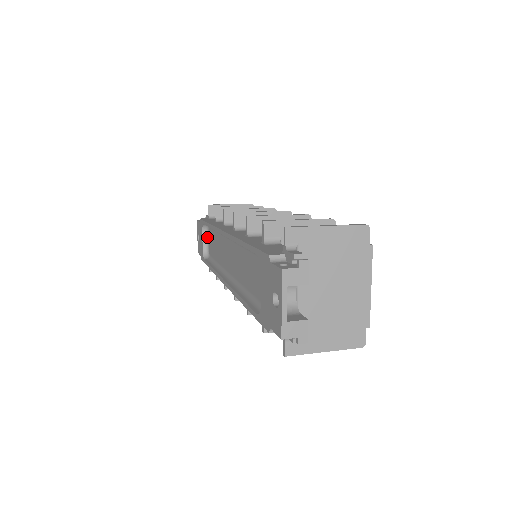
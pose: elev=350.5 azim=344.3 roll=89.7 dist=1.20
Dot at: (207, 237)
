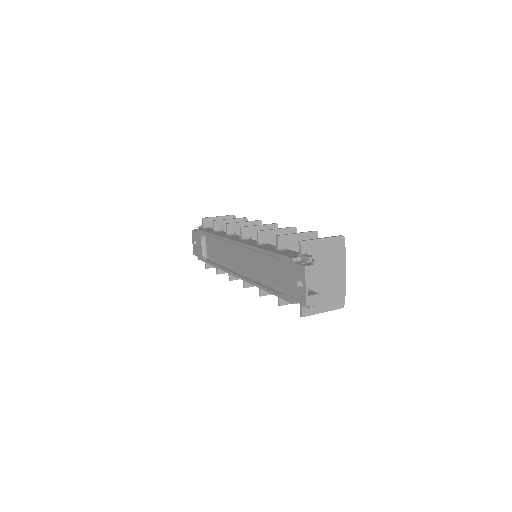
Dot at: (205, 243)
